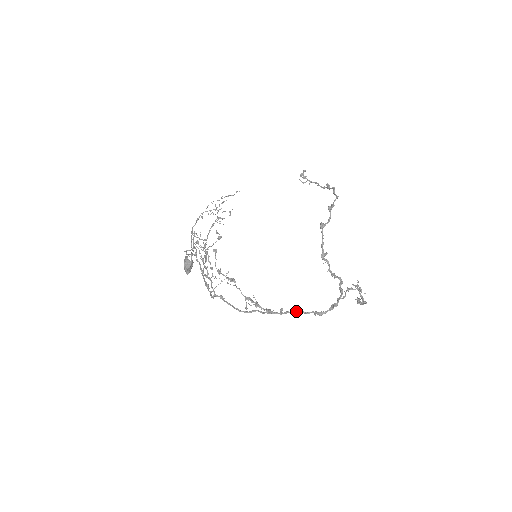
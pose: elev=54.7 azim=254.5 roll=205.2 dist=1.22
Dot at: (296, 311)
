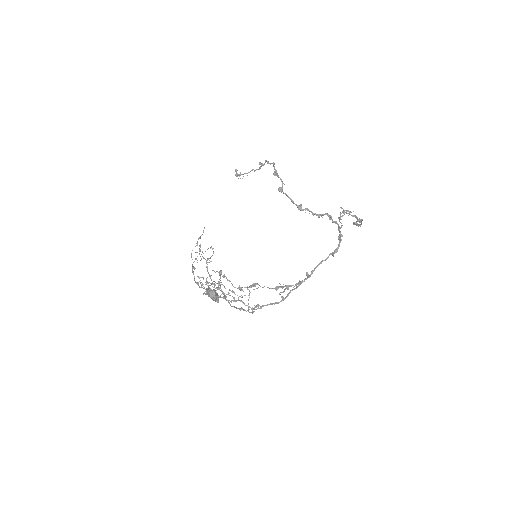
Dot at: (318, 265)
